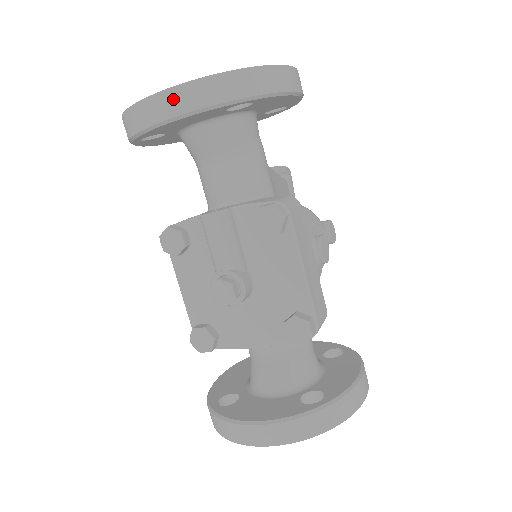
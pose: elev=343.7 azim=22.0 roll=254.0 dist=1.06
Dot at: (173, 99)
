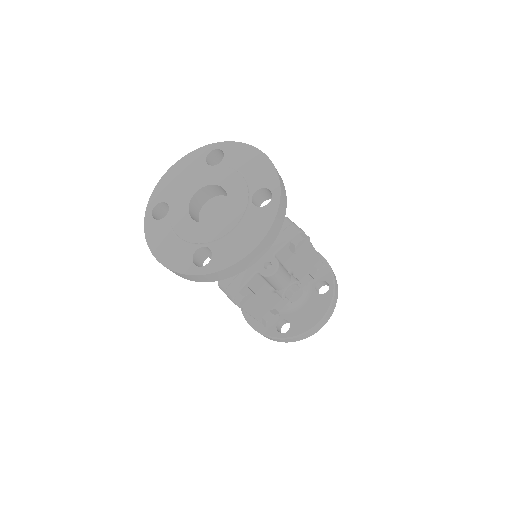
Dot at: (263, 246)
